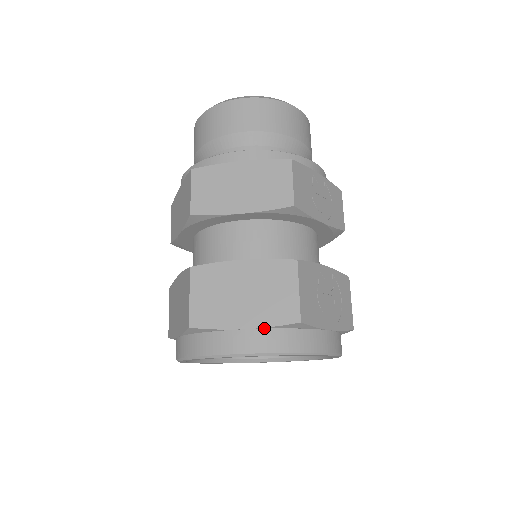
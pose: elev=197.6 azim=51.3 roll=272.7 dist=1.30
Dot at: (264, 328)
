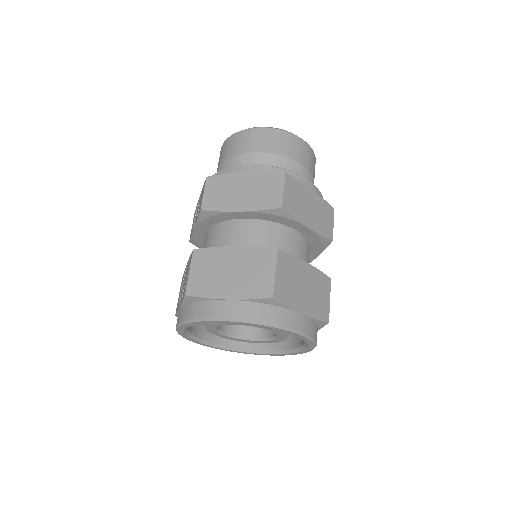
Dot at: (311, 318)
